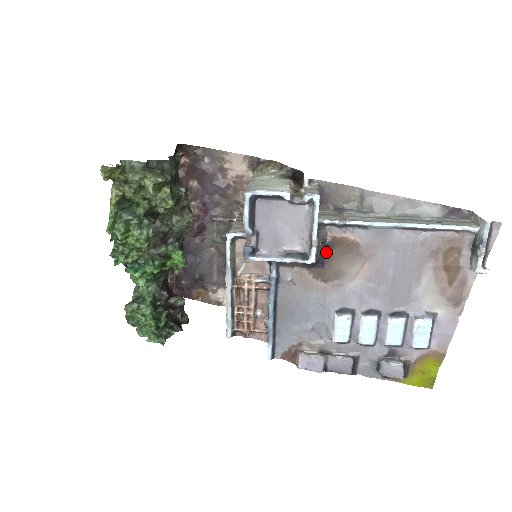
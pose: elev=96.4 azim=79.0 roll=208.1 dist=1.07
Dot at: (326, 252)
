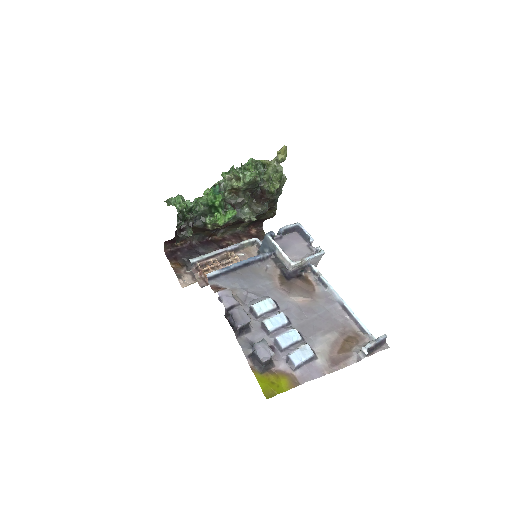
Dot at: (297, 277)
